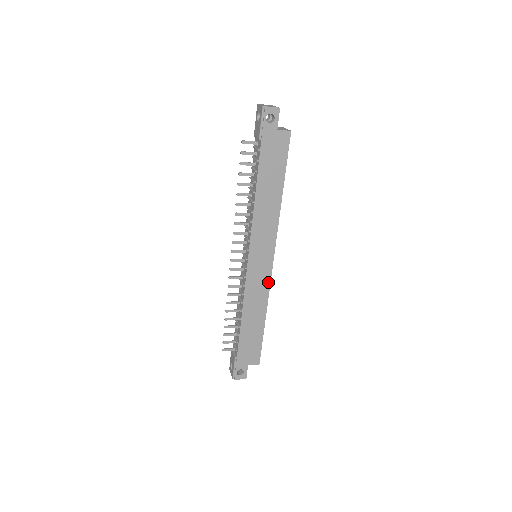
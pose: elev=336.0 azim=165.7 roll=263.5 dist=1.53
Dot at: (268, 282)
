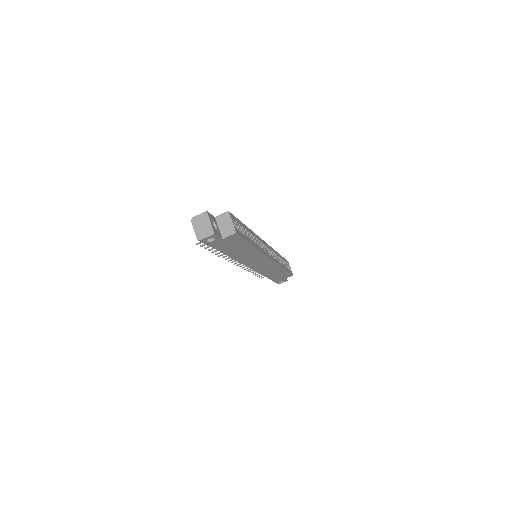
Dot at: (275, 264)
